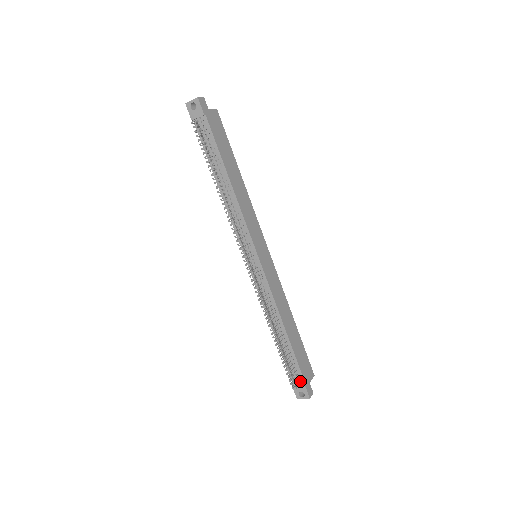
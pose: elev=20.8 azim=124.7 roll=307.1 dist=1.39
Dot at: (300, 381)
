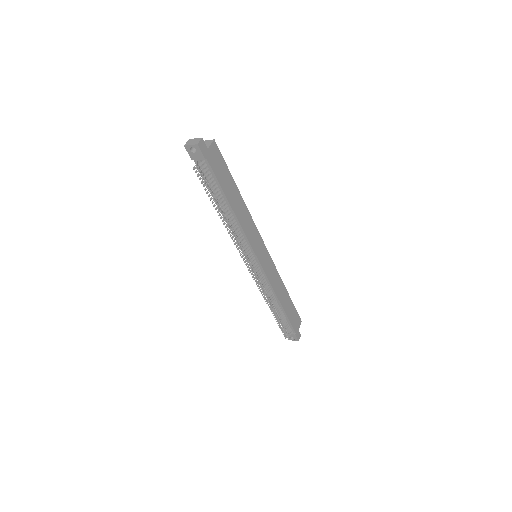
Dot at: (291, 332)
